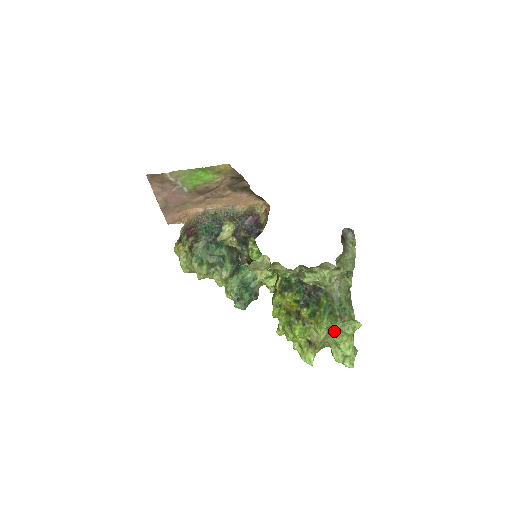
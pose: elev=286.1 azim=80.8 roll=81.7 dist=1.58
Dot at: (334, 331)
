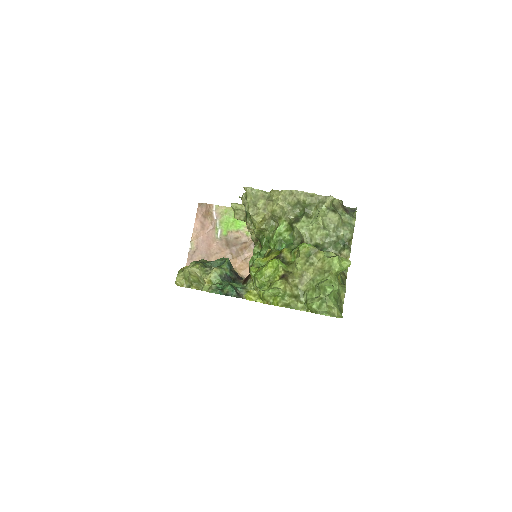
Dot at: (316, 268)
